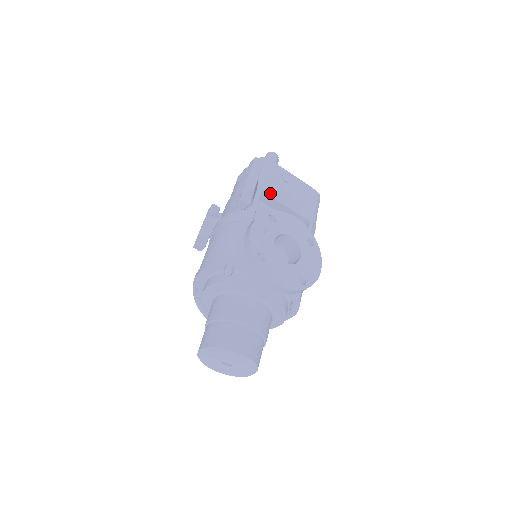
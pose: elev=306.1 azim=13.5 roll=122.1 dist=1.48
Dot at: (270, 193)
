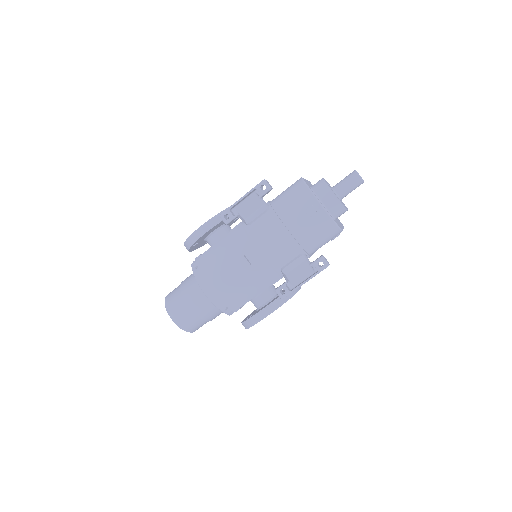
Dot at: occluded
